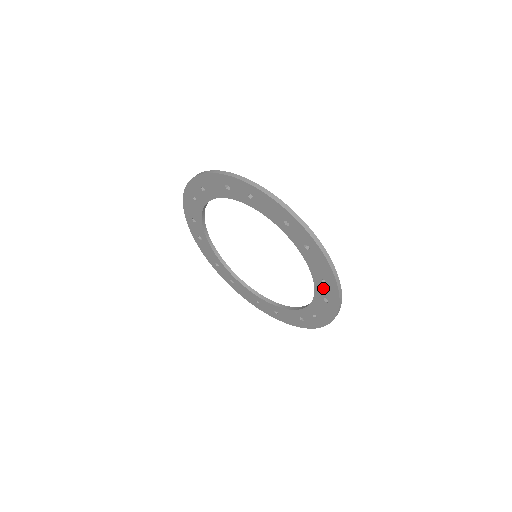
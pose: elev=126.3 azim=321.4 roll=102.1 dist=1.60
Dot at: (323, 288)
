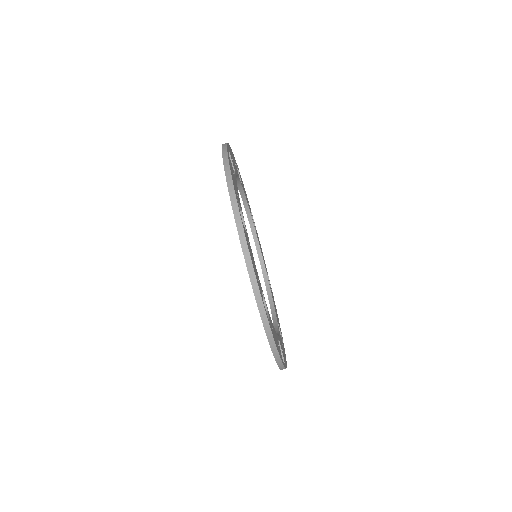
Dot at: occluded
